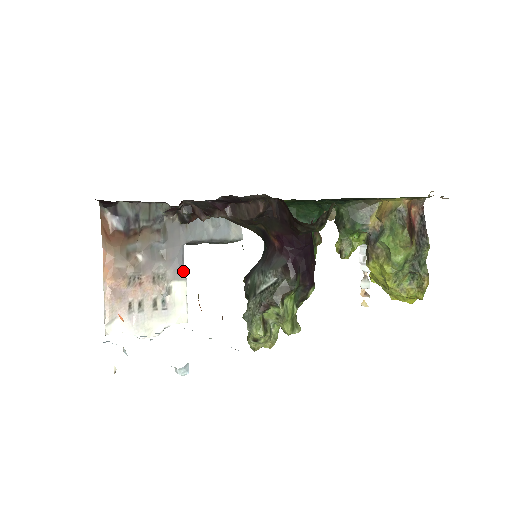
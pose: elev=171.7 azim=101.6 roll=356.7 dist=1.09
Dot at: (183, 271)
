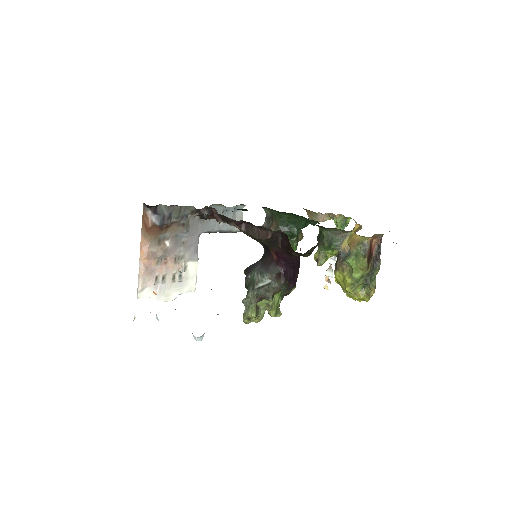
Dot at: (197, 254)
